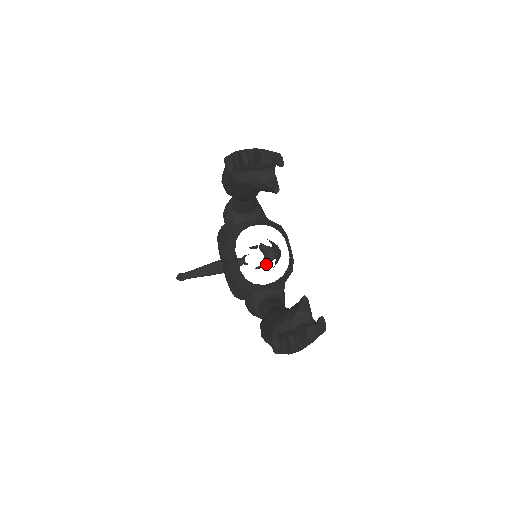
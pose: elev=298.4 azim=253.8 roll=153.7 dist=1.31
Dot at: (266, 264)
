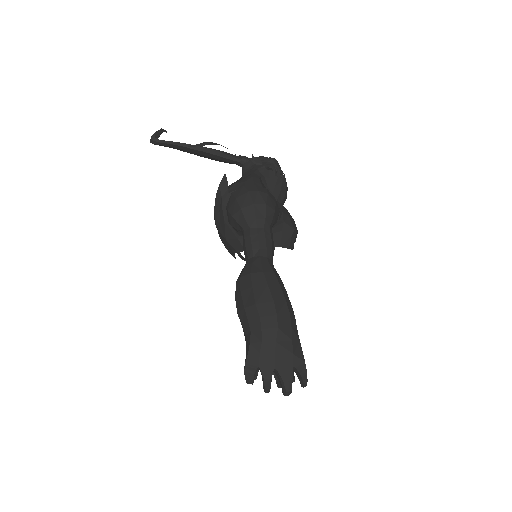
Dot at: occluded
